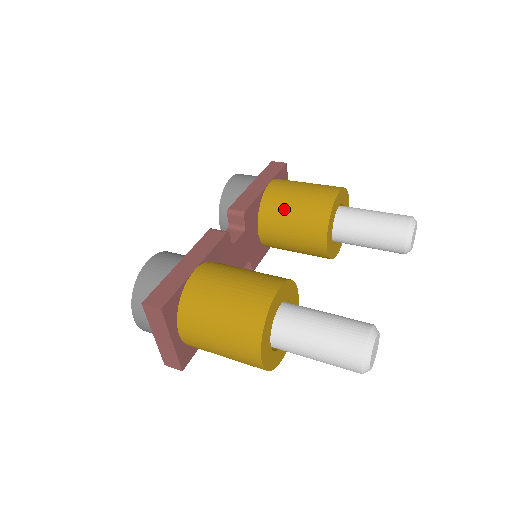
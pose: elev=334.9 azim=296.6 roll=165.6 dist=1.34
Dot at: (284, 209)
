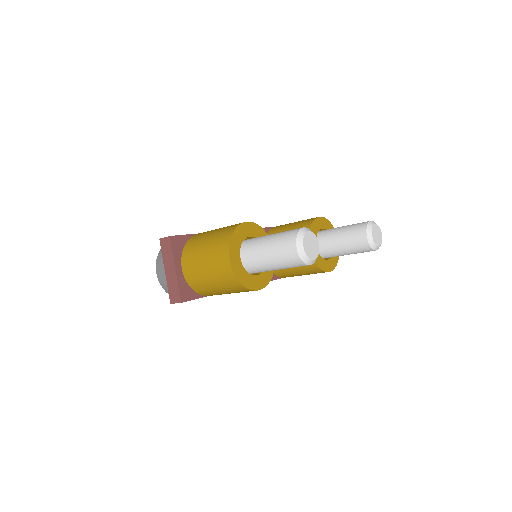
Dot at: occluded
